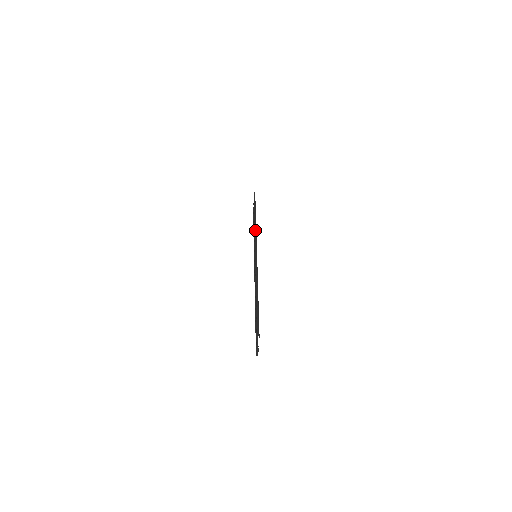
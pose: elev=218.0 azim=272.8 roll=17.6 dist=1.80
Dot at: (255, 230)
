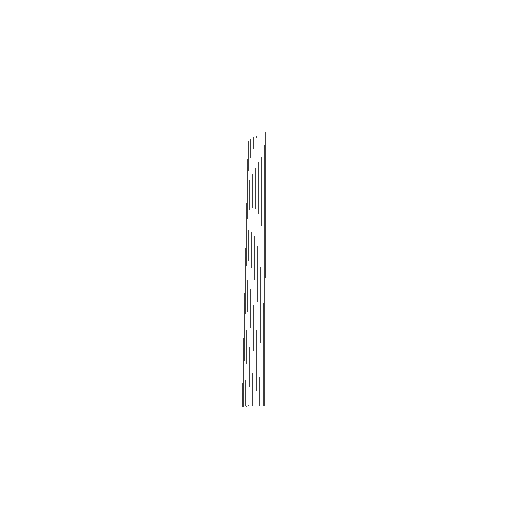
Dot at: (265, 219)
